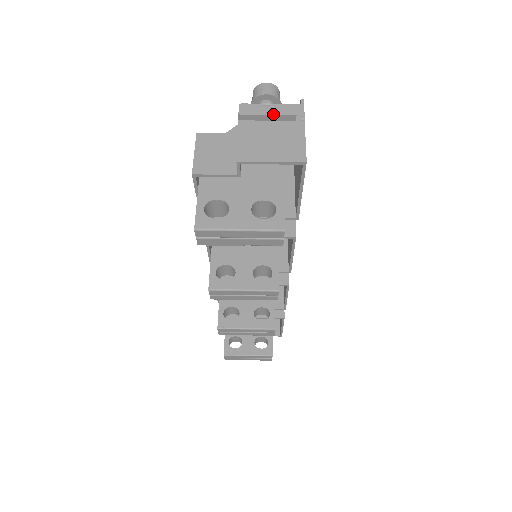
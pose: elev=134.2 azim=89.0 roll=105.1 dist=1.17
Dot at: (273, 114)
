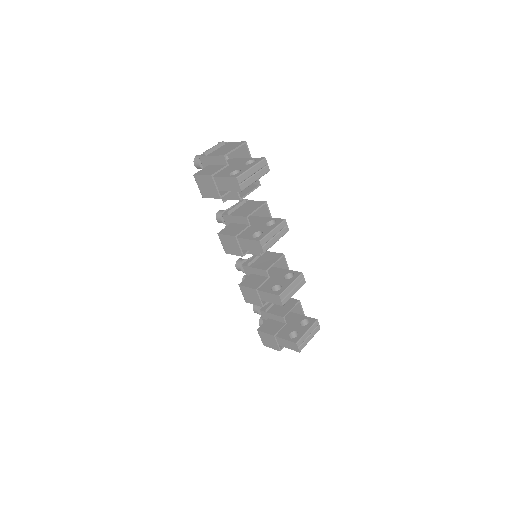
Dot at: (216, 145)
